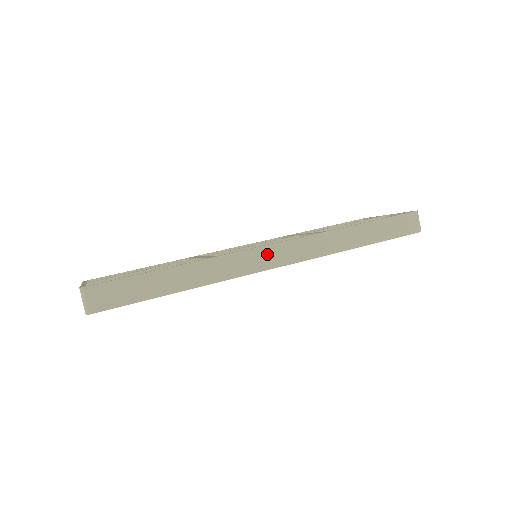
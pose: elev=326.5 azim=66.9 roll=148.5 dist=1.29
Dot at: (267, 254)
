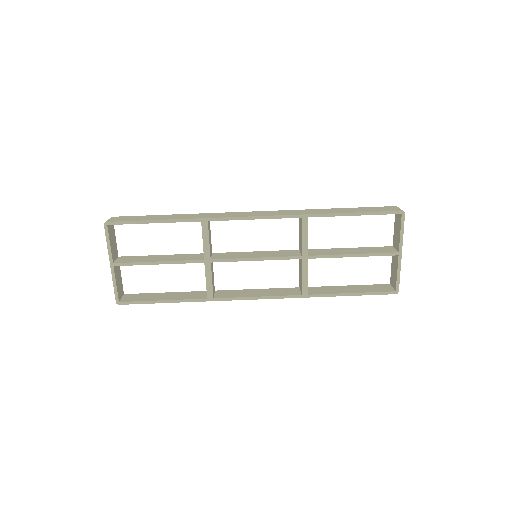
Dot at: occluded
